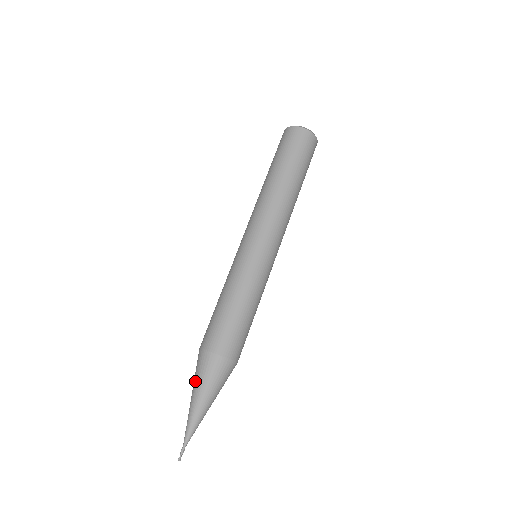
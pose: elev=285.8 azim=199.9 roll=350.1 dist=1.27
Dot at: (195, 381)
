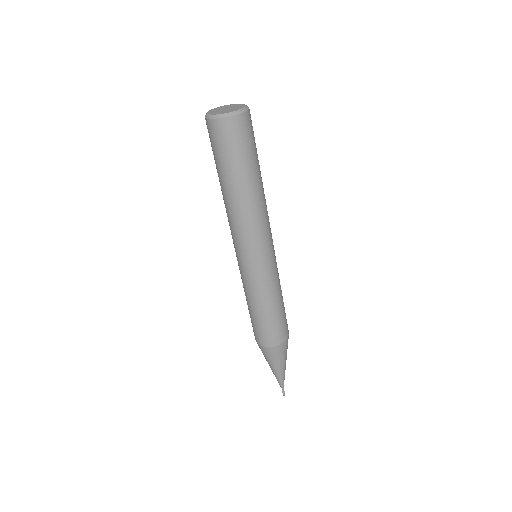
Dot at: (270, 362)
